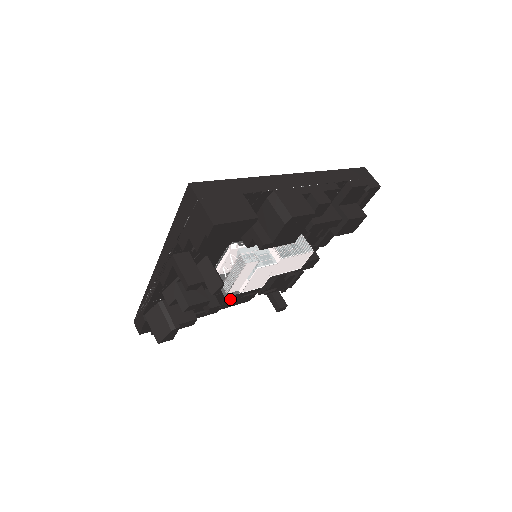
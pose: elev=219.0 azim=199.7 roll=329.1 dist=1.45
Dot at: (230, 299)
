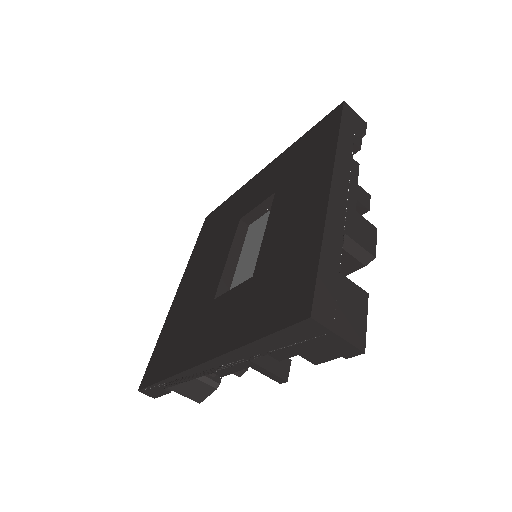
Dot at: occluded
